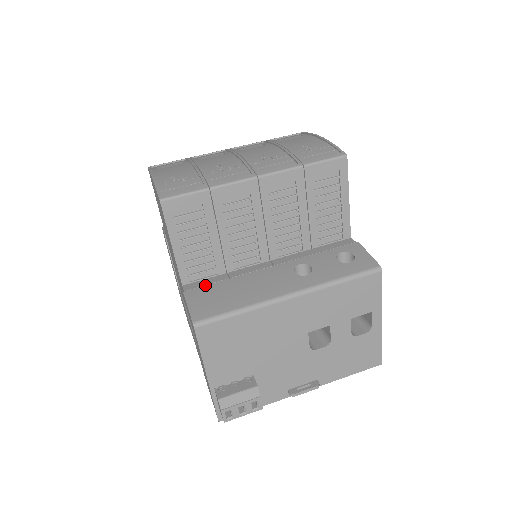
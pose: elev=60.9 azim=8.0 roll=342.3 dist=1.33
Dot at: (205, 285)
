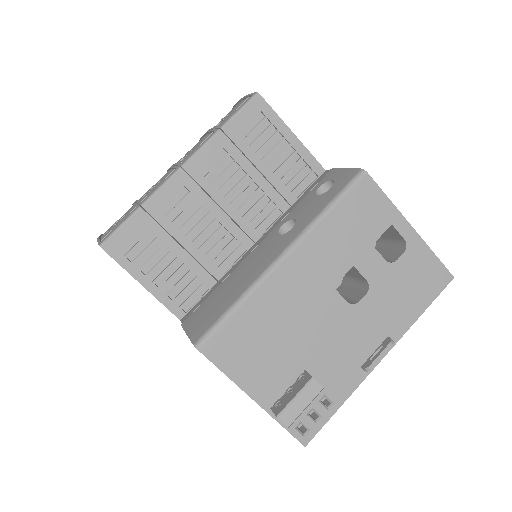
Dot at: (199, 305)
